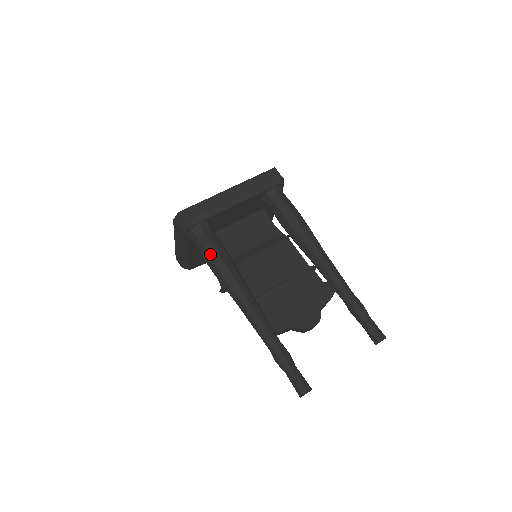
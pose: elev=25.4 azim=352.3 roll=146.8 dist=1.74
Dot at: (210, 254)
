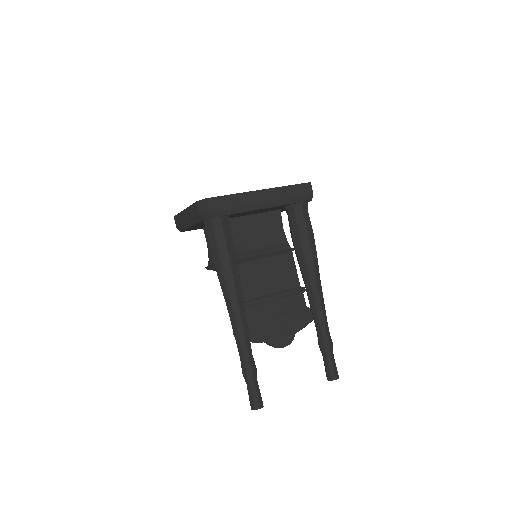
Dot at: (220, 252)
